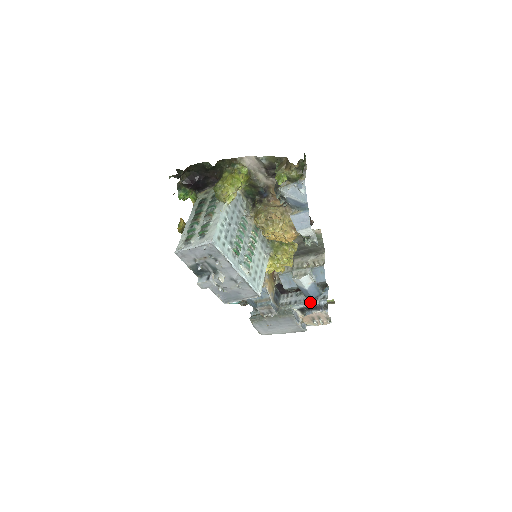
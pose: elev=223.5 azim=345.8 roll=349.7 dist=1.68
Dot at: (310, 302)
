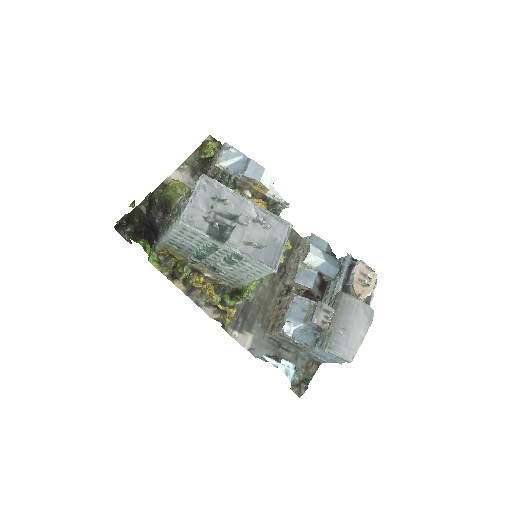
Dot at: (341, 273)
